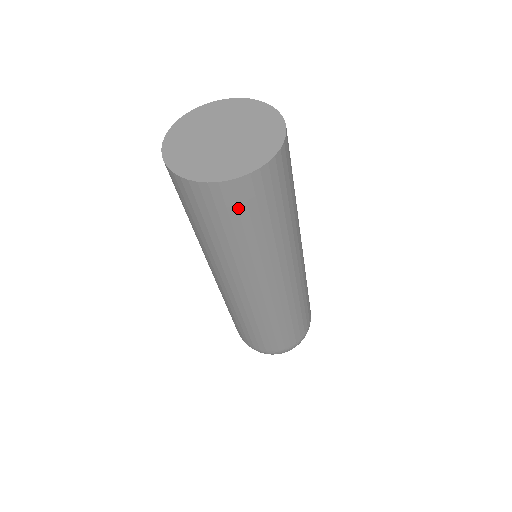
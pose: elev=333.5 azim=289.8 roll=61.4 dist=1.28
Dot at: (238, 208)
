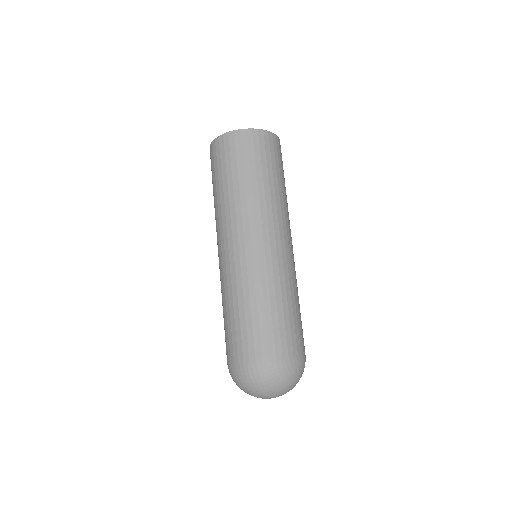
Dot at: (242, 151)
